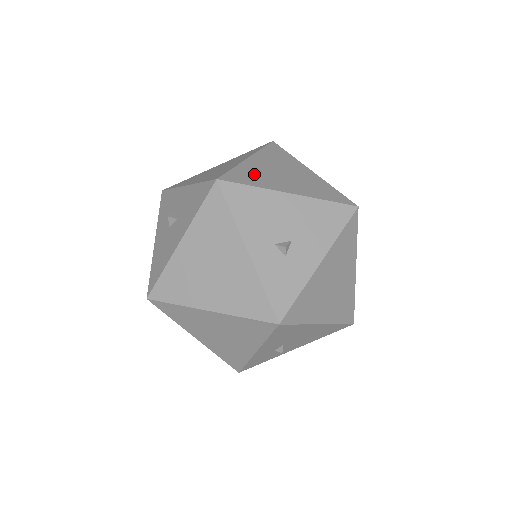
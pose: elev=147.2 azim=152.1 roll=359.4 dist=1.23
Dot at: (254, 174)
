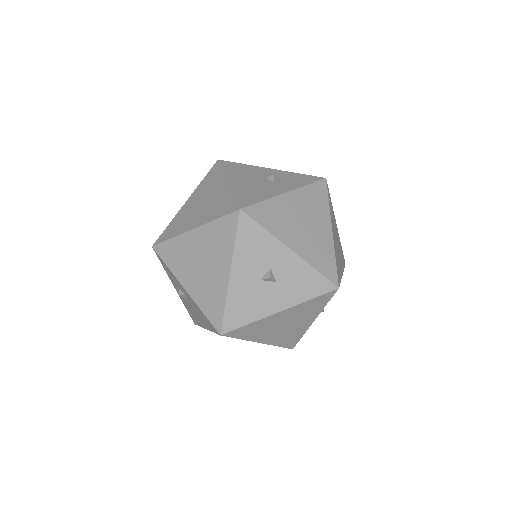
Dot at: occluded
